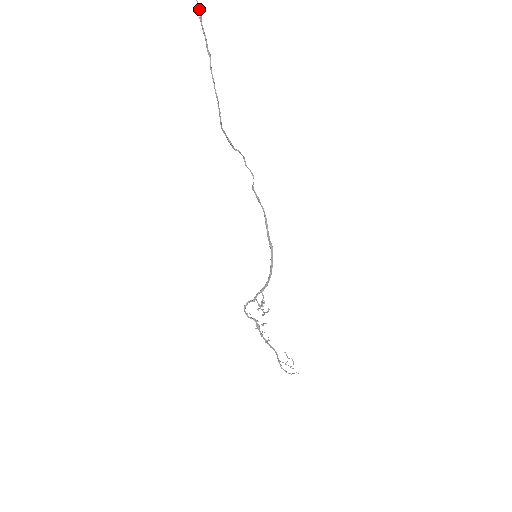
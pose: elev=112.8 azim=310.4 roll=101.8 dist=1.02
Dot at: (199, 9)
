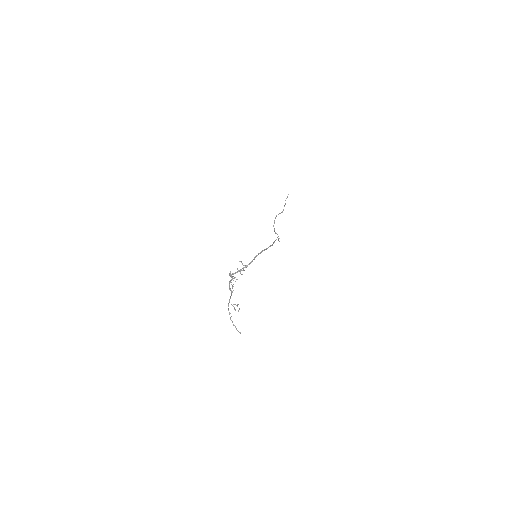
Dot at: (285, 204)
